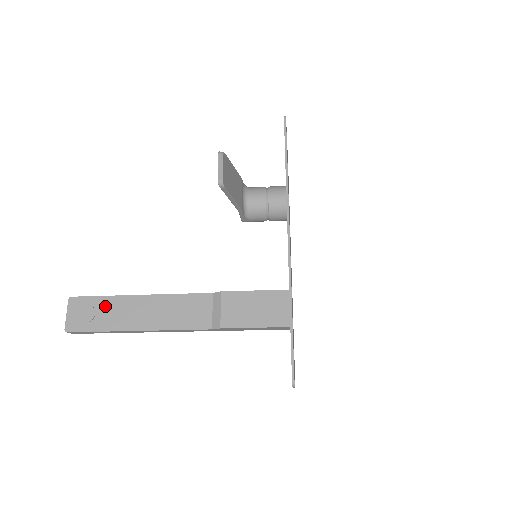
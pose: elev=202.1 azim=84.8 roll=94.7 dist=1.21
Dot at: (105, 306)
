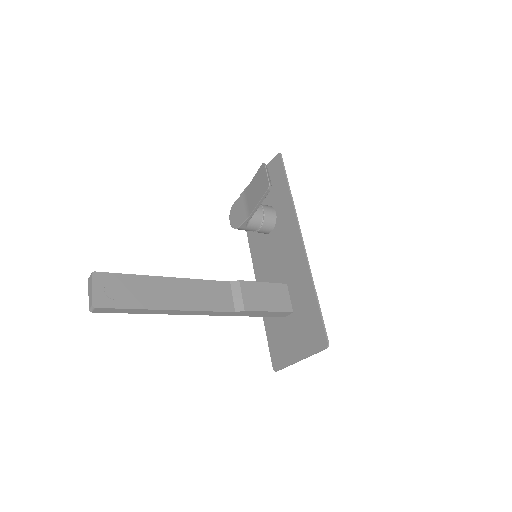
Dot at: (134, 284)
